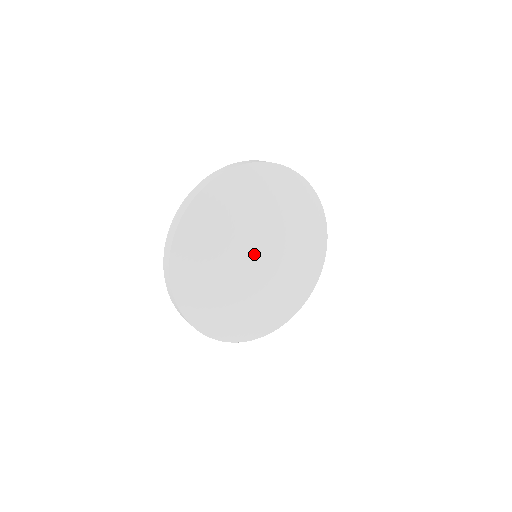
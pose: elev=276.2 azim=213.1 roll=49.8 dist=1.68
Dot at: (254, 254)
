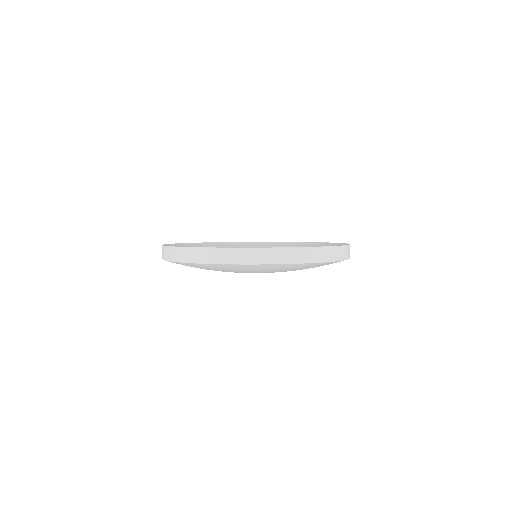
Dot at: occluded
